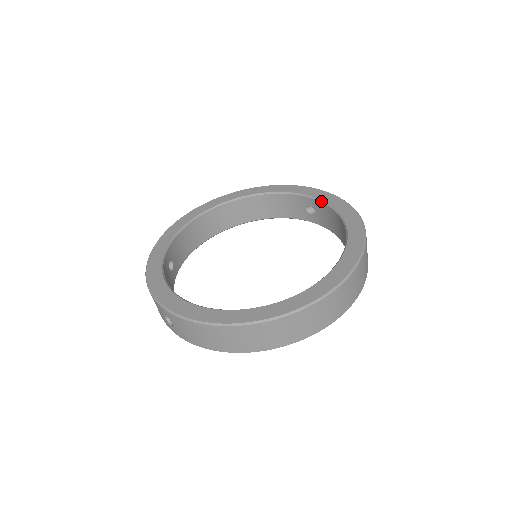
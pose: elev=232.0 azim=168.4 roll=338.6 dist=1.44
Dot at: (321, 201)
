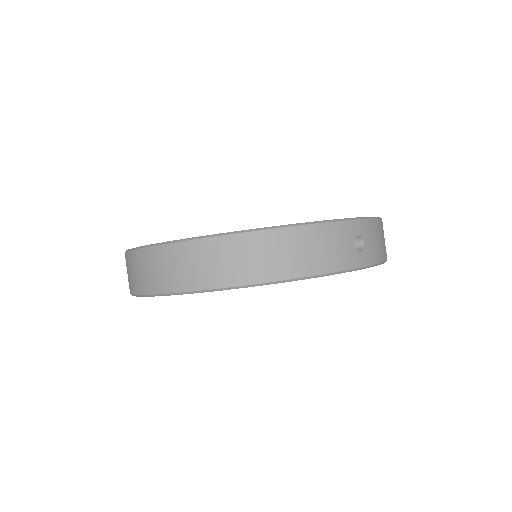
Dot at: occluded
